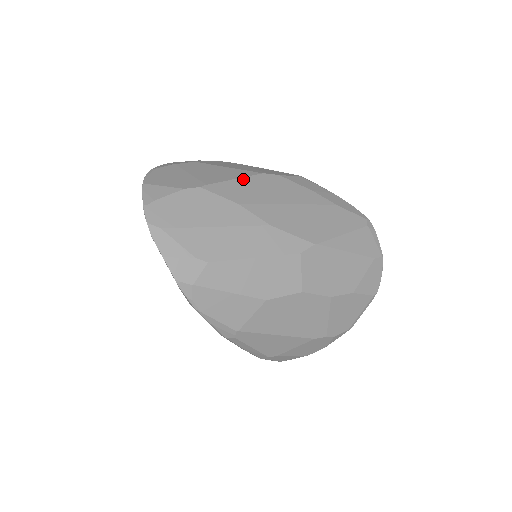
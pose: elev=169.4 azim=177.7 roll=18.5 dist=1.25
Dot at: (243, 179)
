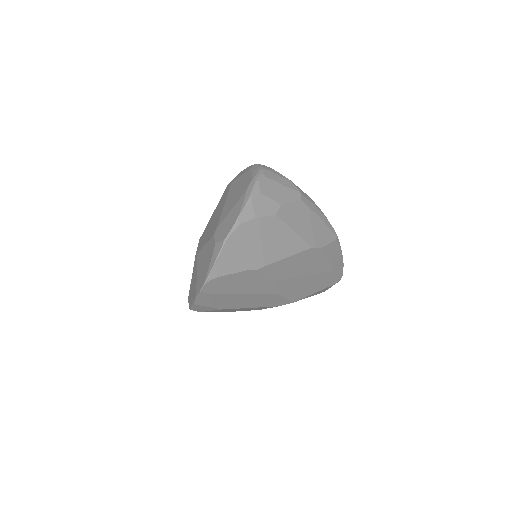
Dot at: (294, 256)
